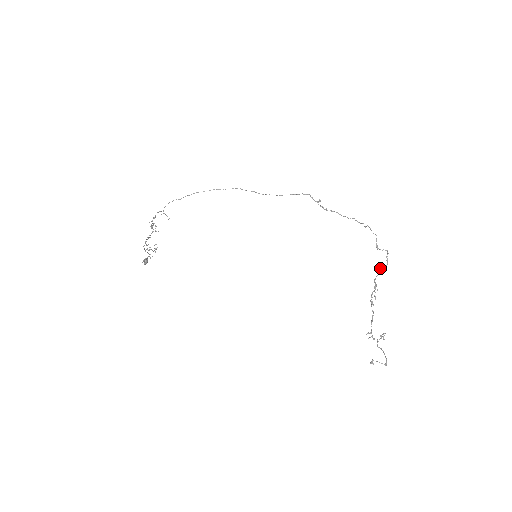
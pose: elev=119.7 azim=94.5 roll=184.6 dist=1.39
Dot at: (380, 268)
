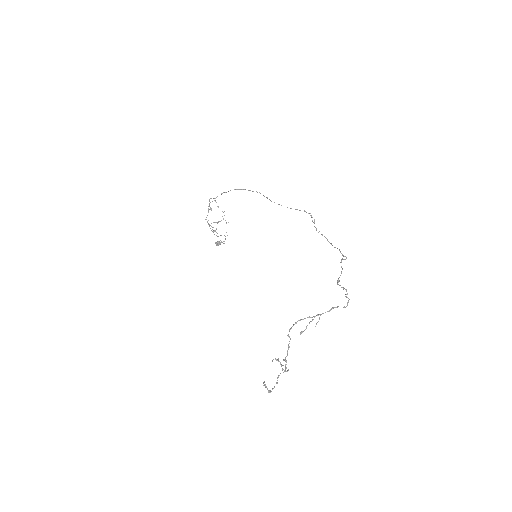
Dot at: occluded
